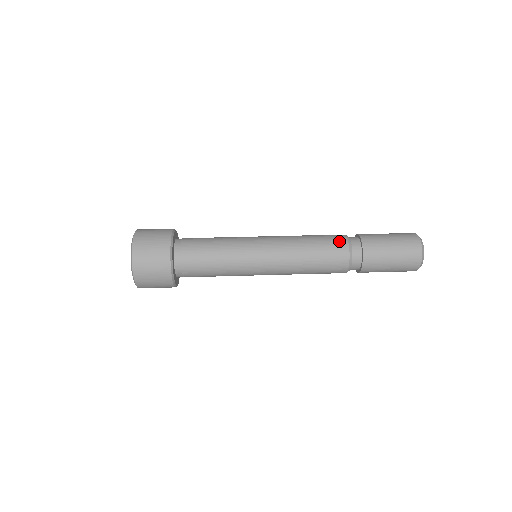
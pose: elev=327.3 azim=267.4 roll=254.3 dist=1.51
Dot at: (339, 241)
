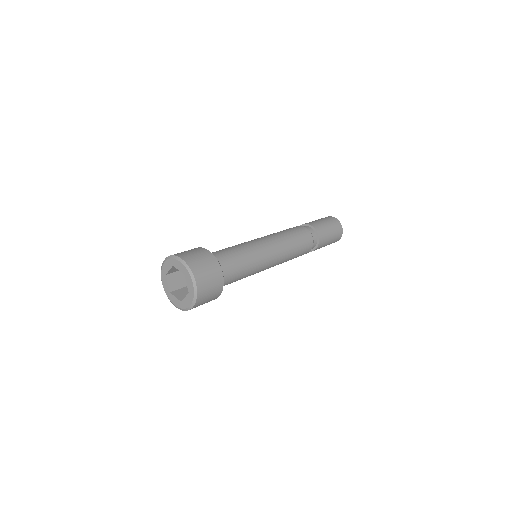
Dot at: (309, 241)
